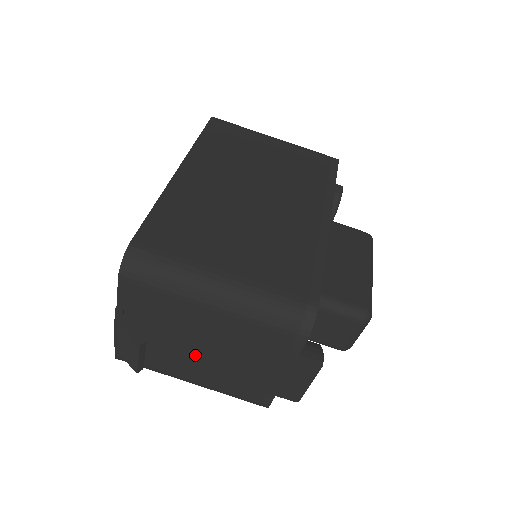
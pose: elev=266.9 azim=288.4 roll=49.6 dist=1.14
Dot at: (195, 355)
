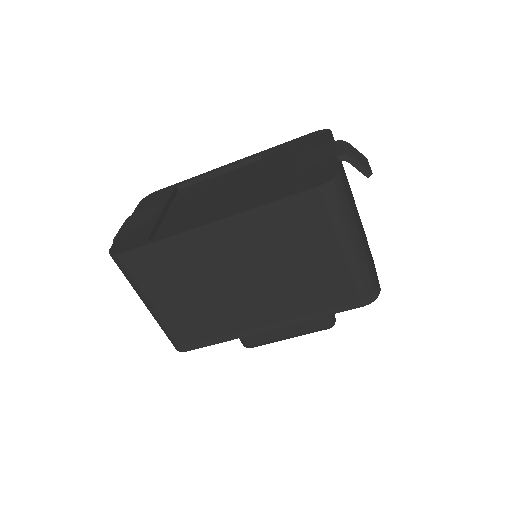
Dot at: occluded
